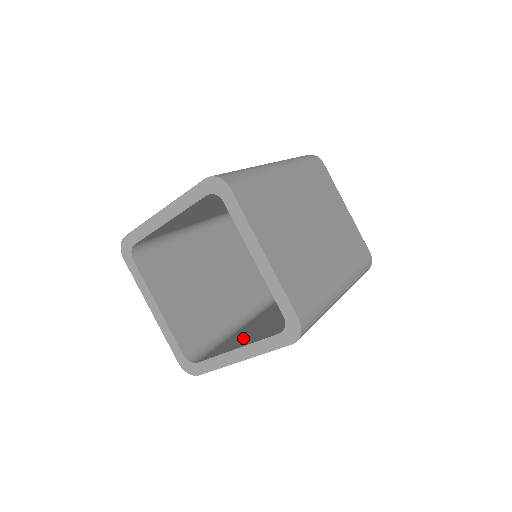
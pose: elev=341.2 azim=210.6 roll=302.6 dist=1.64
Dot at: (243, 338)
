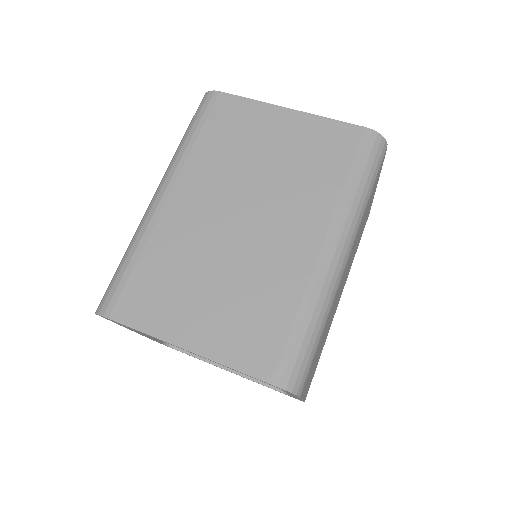
Dot at: occluded
